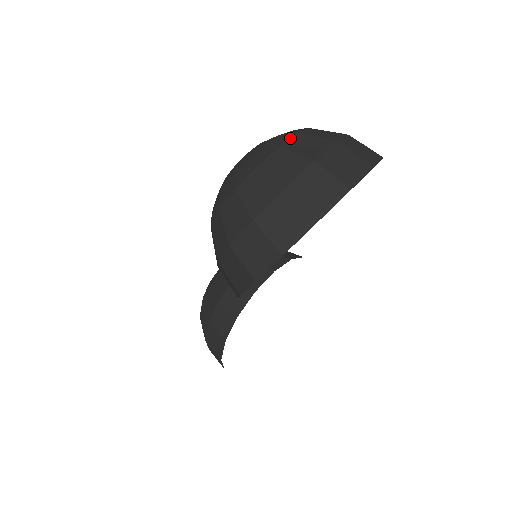
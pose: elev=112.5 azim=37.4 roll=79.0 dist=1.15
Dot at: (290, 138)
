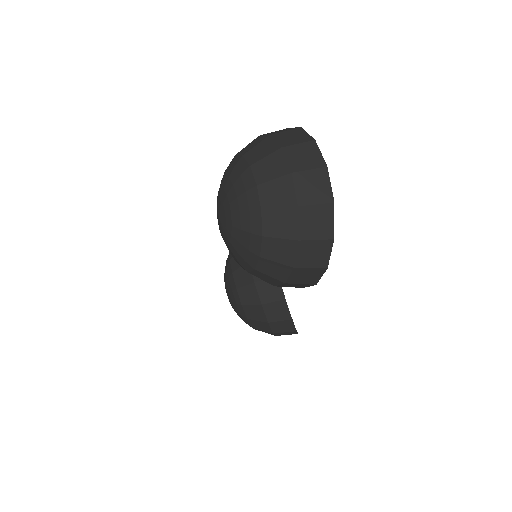
Dot at: (253, 174)
